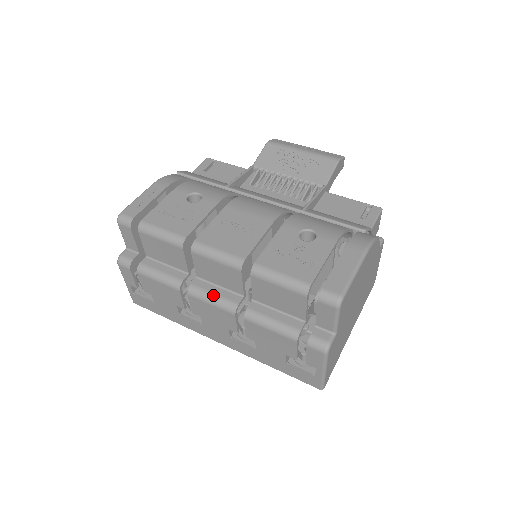
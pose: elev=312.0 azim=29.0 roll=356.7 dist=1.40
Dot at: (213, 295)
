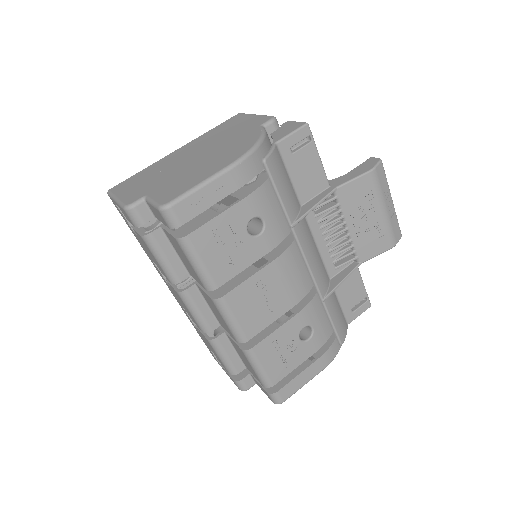
Dot at: (198, 312)
